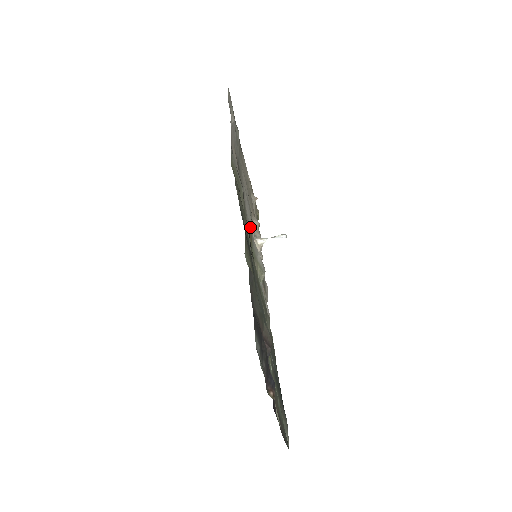
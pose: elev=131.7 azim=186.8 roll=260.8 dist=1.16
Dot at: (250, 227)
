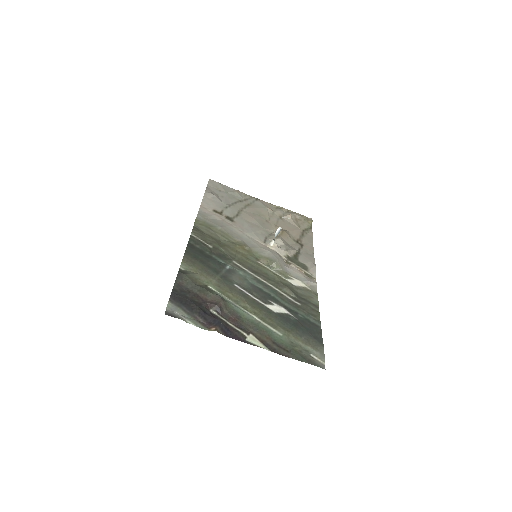
Dot at: (251, 242)
